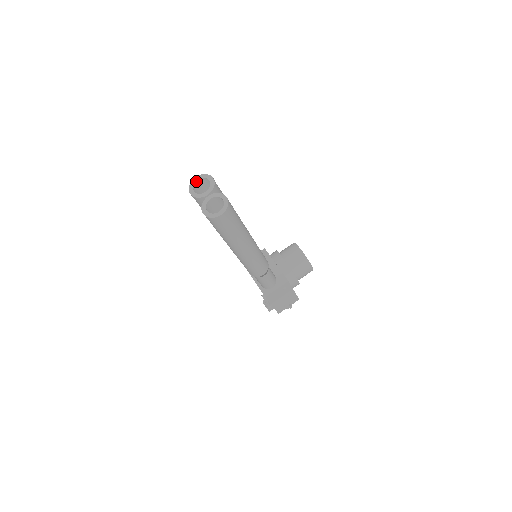
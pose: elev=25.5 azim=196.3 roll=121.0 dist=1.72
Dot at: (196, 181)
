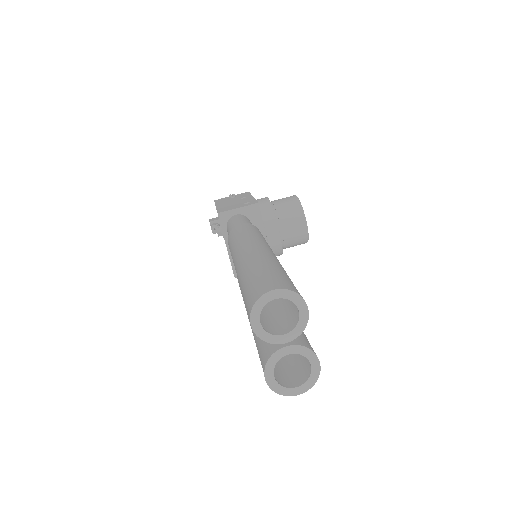
Dot at: (271, 299)
